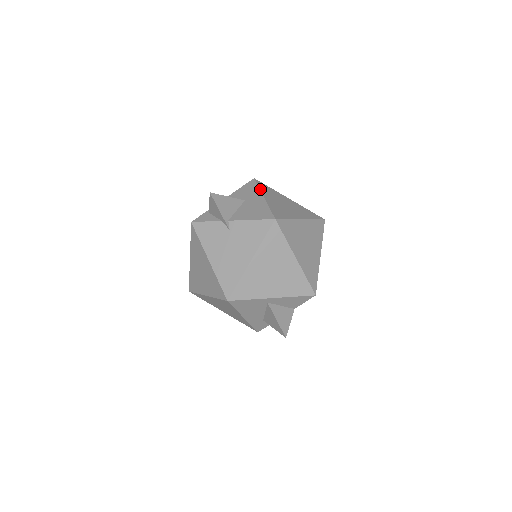
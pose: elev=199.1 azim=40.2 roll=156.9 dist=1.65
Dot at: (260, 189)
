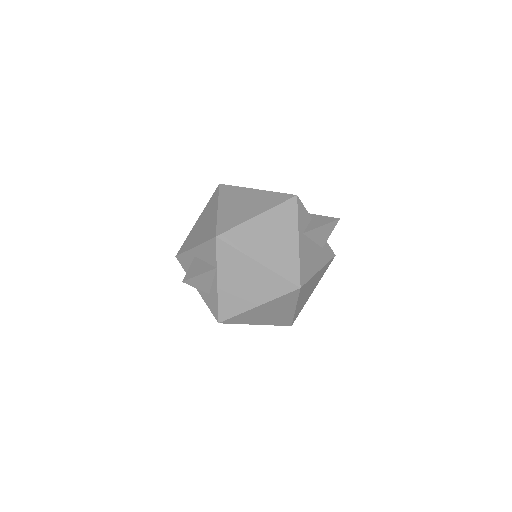
Dot at: occluded
